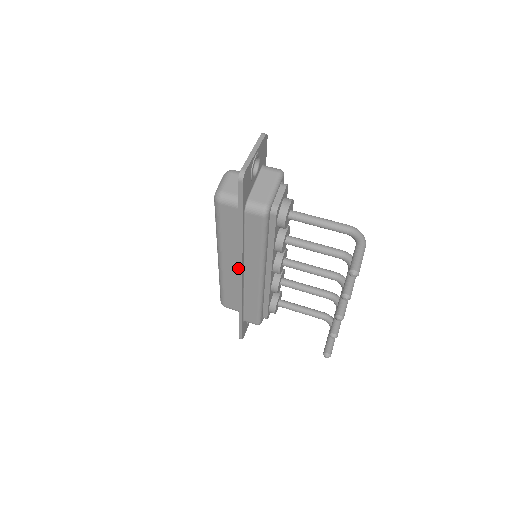
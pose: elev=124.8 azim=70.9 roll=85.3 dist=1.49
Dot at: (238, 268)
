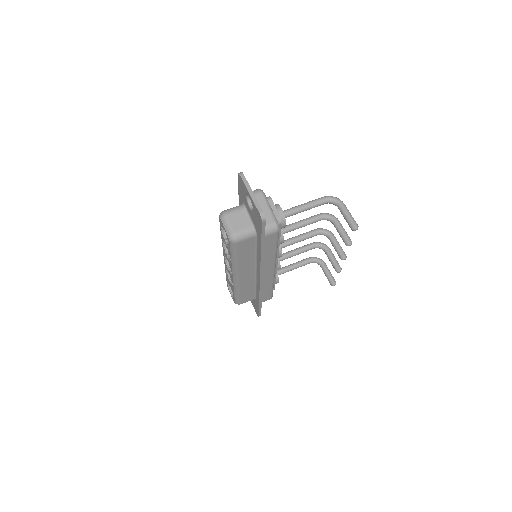
Dot at: (252, 273)
